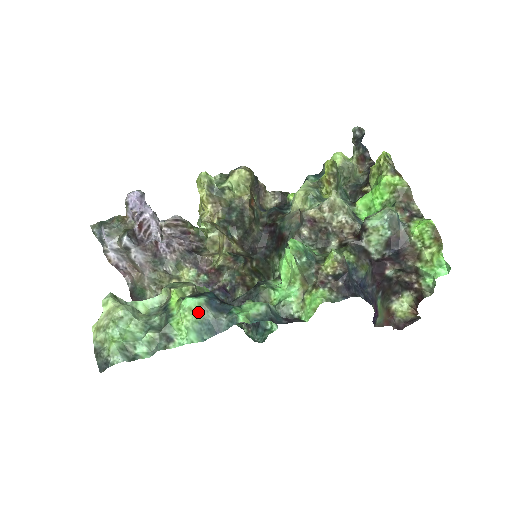
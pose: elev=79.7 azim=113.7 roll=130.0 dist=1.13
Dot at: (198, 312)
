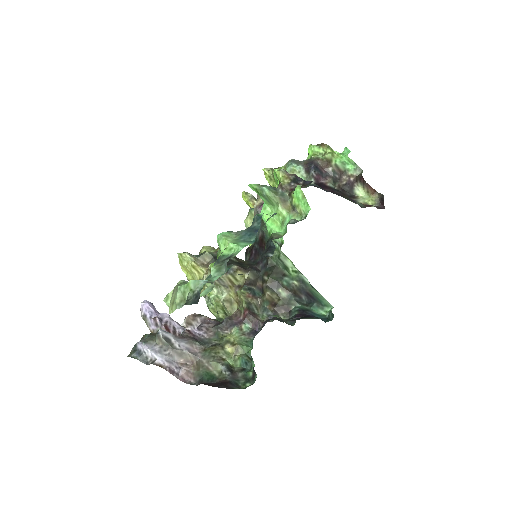
Dot at: (233, 236)
